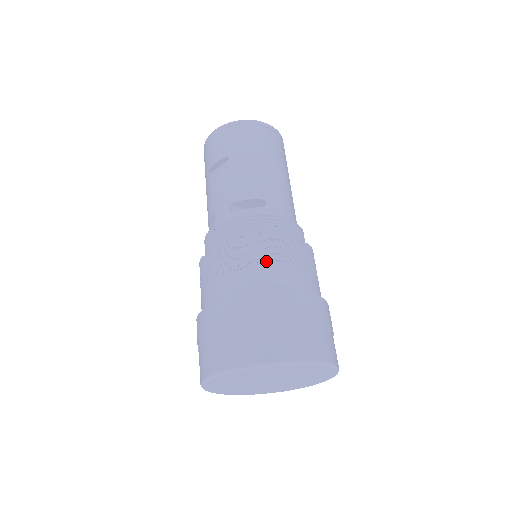
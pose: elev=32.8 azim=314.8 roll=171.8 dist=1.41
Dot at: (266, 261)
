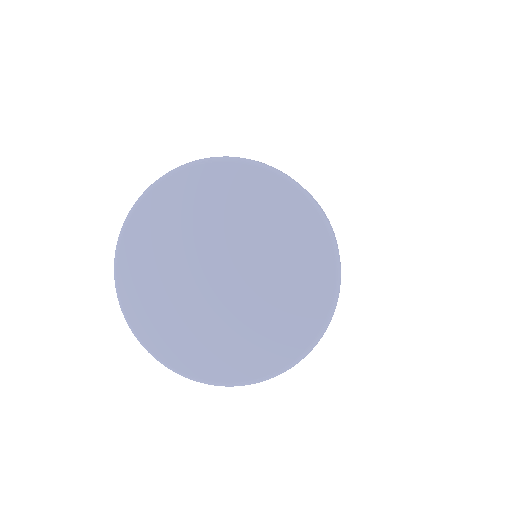
Dot at: occluded
